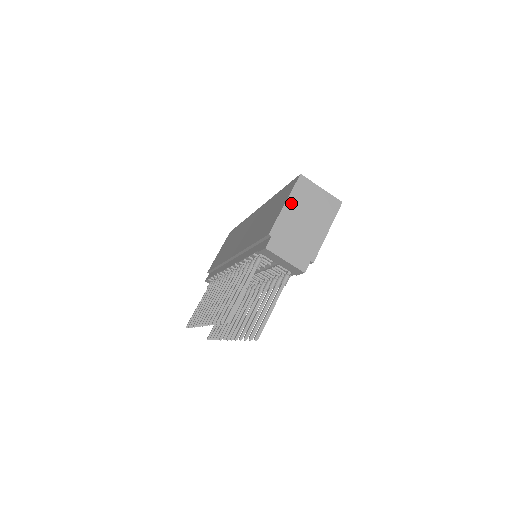
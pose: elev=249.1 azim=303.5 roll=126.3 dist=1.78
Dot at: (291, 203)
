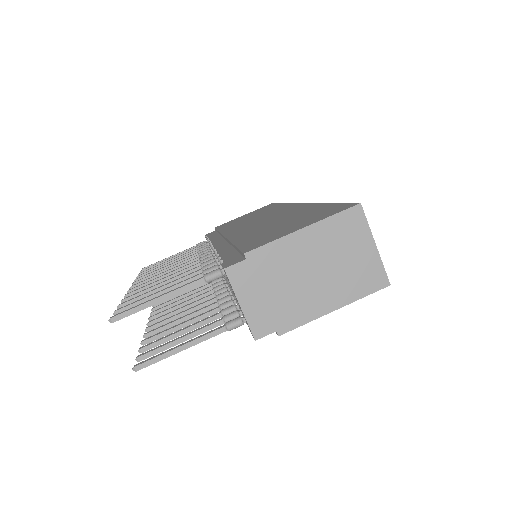
Dot at: (313, 234)
